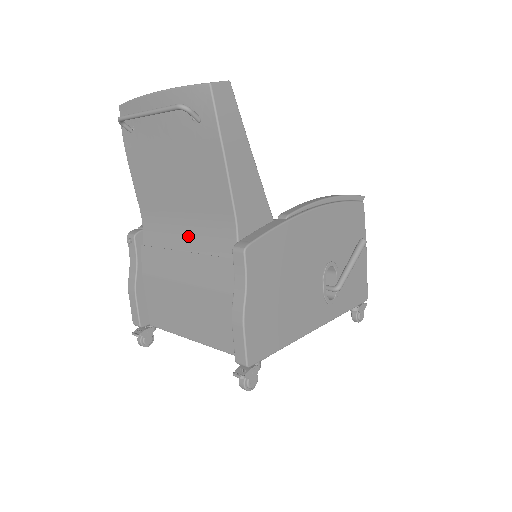
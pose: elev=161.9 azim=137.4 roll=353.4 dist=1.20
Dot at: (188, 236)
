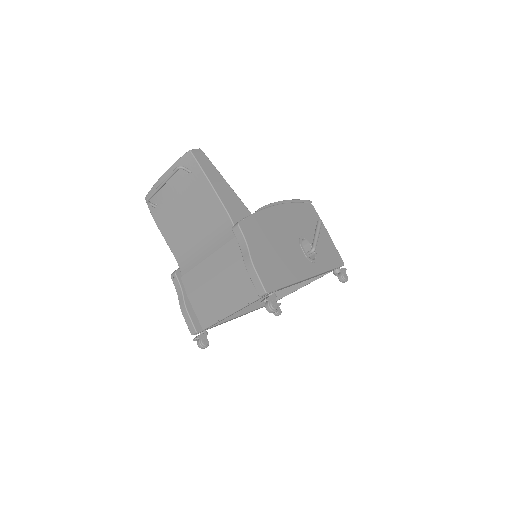
Dot at: (207, 247)
